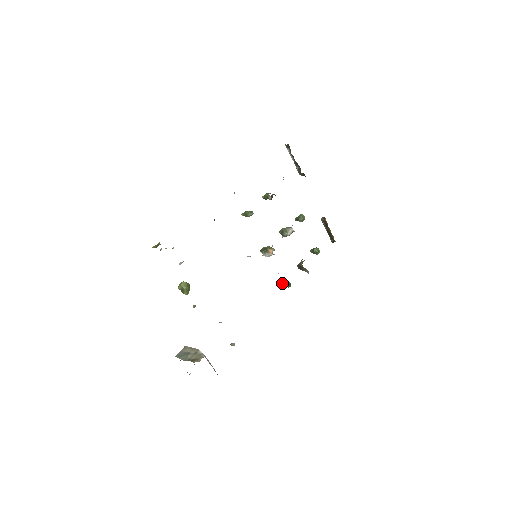
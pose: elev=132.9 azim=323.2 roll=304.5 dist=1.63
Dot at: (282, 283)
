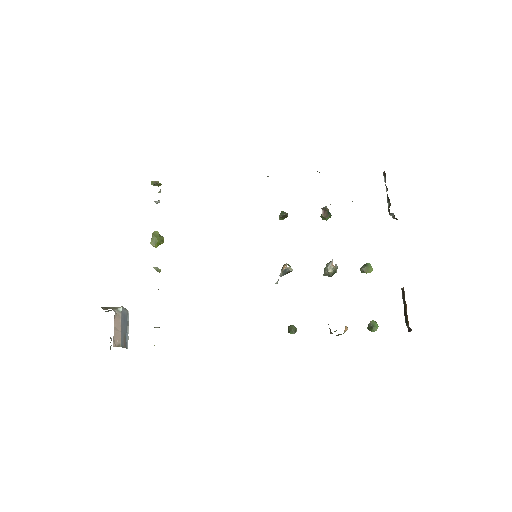
Dot at: occluded
